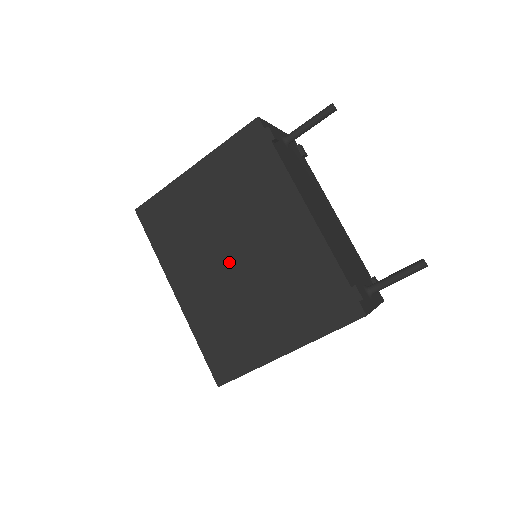
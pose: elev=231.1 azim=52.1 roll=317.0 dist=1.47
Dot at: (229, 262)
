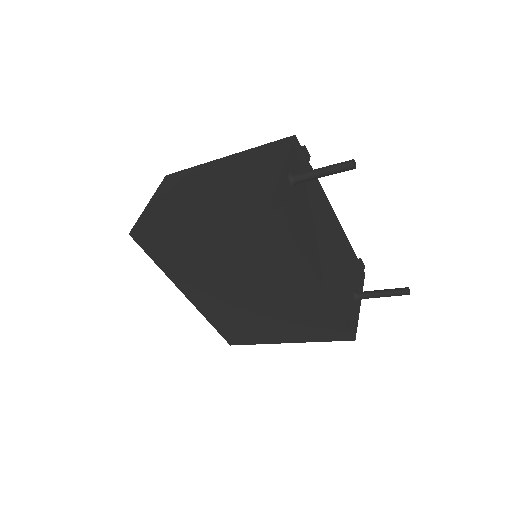
Dot at: (238, 290)
